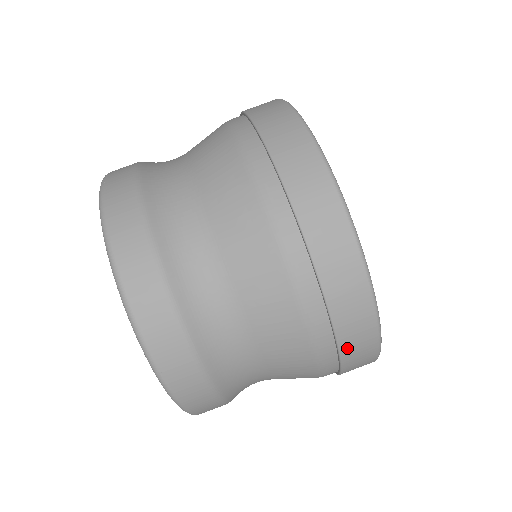
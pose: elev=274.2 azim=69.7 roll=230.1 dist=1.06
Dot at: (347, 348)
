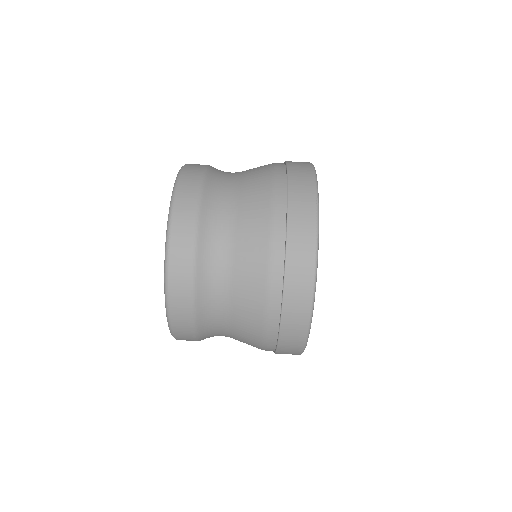
Dot at: occluded
